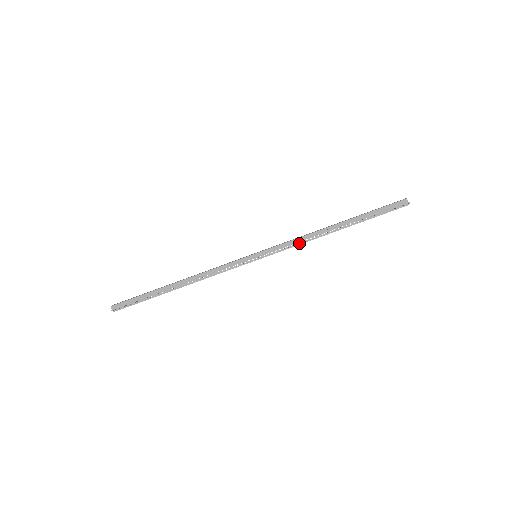
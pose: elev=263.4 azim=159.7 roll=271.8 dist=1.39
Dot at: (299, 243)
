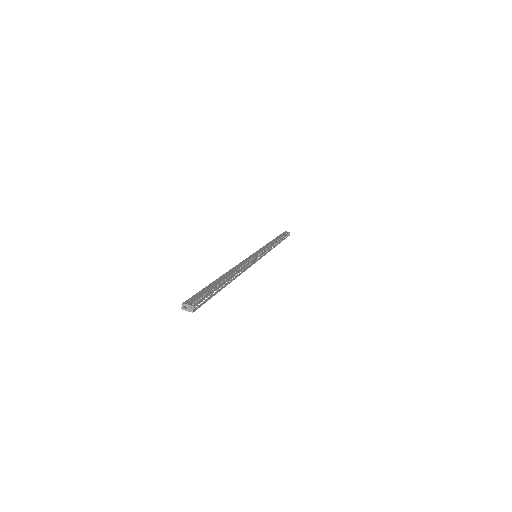
Dot at: (270, 247)
